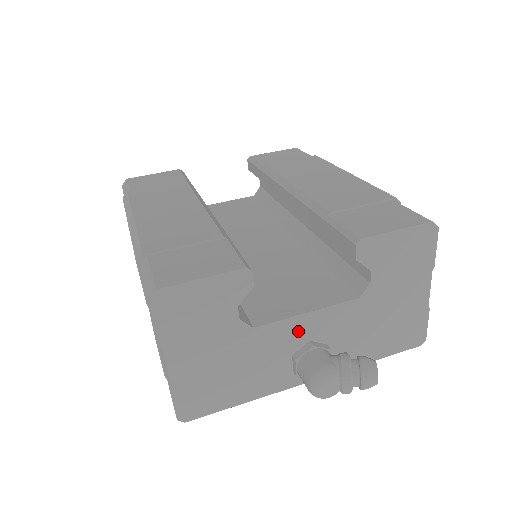
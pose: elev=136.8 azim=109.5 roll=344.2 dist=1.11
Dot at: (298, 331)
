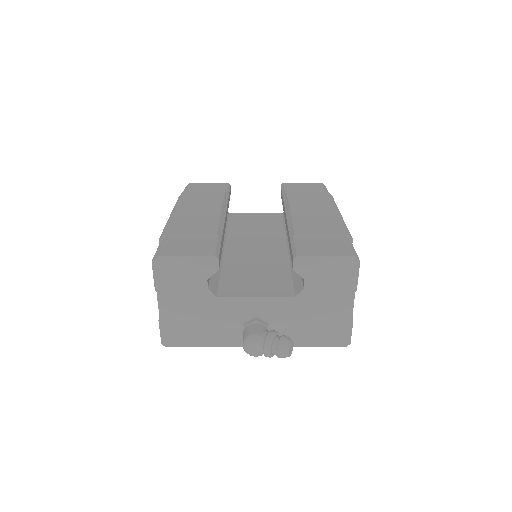
Dot at: (248, 308)
